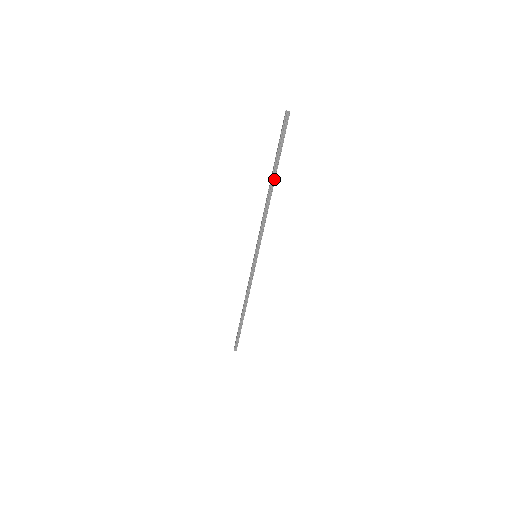
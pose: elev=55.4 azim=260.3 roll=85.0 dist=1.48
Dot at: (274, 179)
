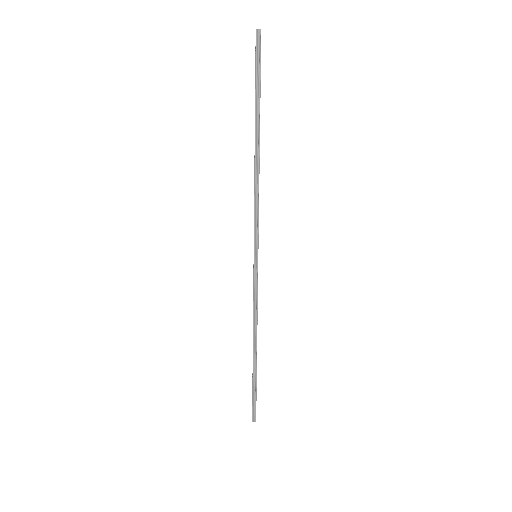
Dot at: (258, 130)
